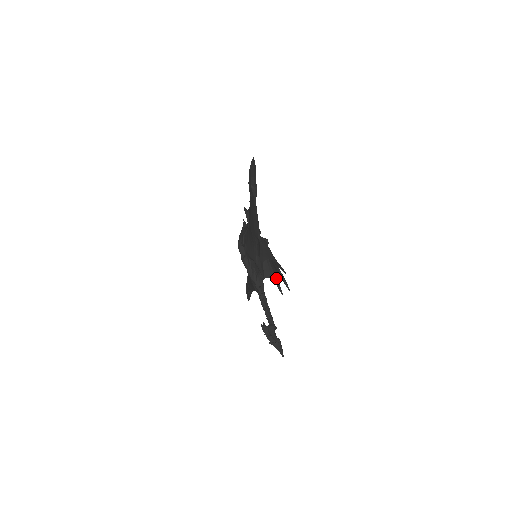
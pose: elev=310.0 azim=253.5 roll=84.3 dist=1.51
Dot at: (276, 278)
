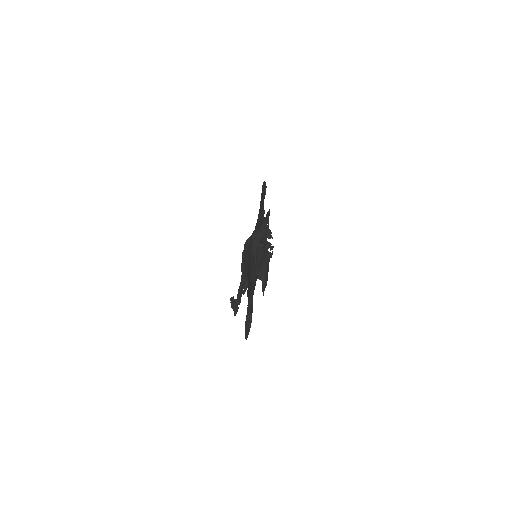
Dot at: occluded
